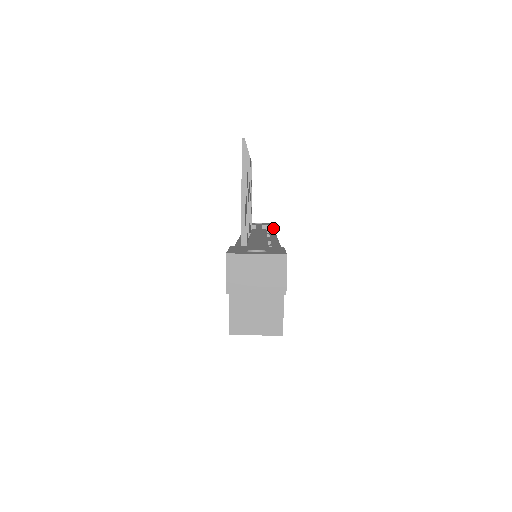
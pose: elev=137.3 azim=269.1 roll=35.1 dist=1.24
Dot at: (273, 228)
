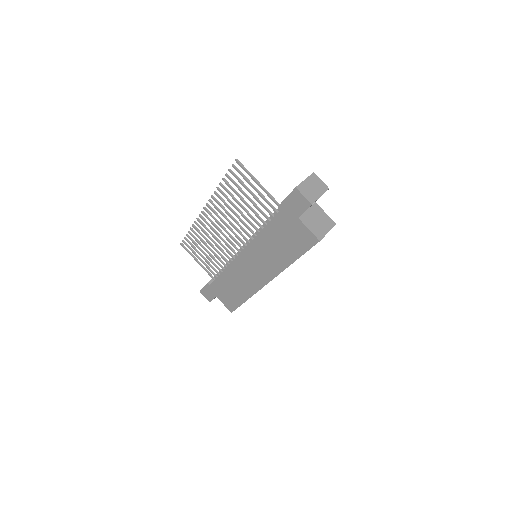
Dot at: occluded
